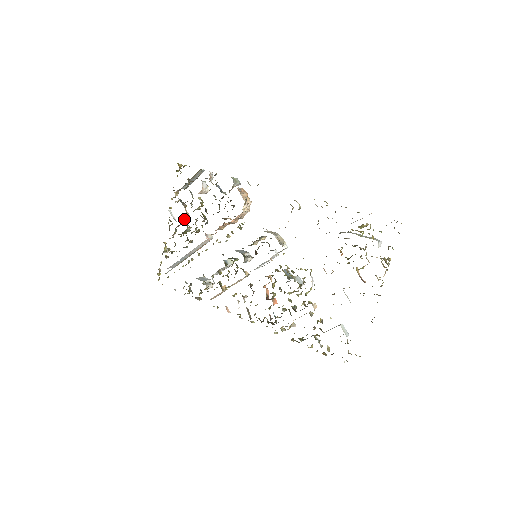
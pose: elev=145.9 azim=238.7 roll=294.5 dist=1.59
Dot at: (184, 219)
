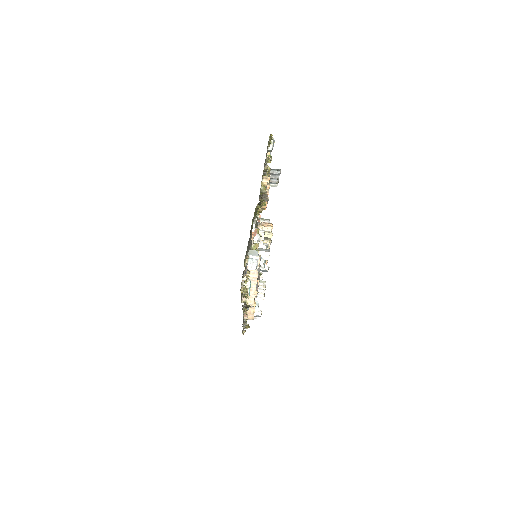
Dot at: occluded
